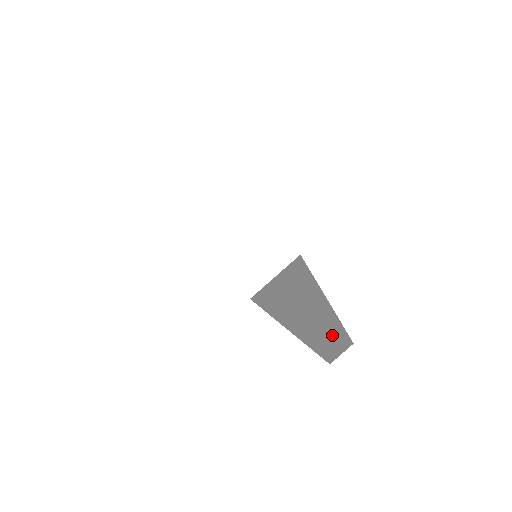
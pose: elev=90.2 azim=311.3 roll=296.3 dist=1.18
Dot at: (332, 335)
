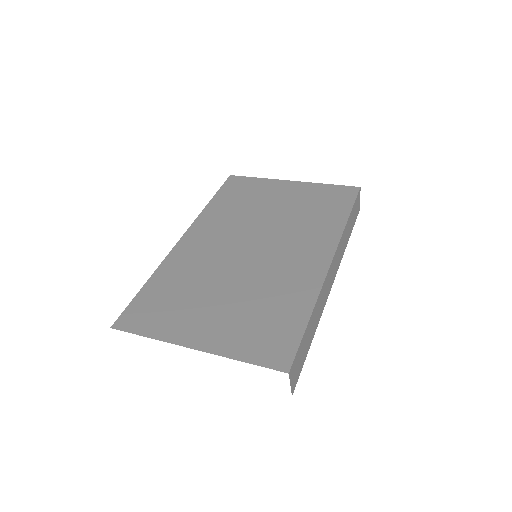
Dot at: (342, 243)
